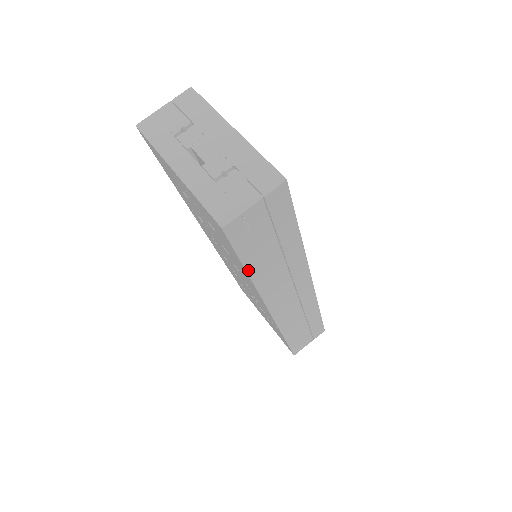
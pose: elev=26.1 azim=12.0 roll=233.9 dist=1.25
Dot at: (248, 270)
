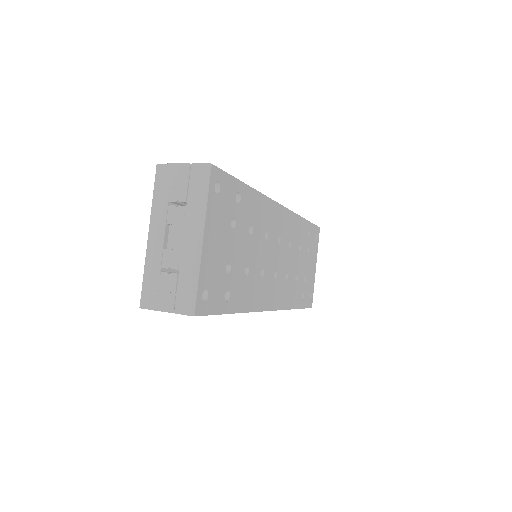
Dot at: occluded
